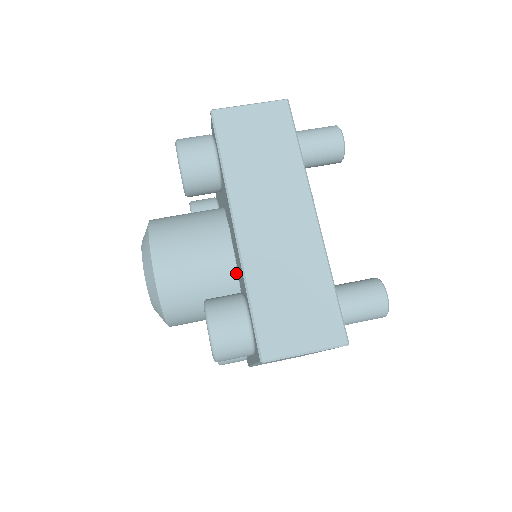
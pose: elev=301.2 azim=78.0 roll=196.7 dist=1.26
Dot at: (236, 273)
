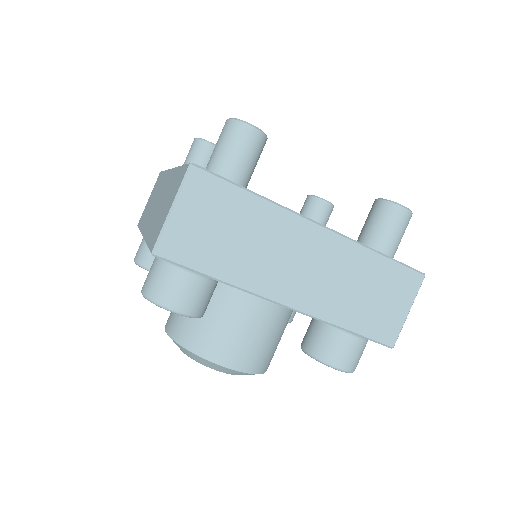
Dot at: occluded
